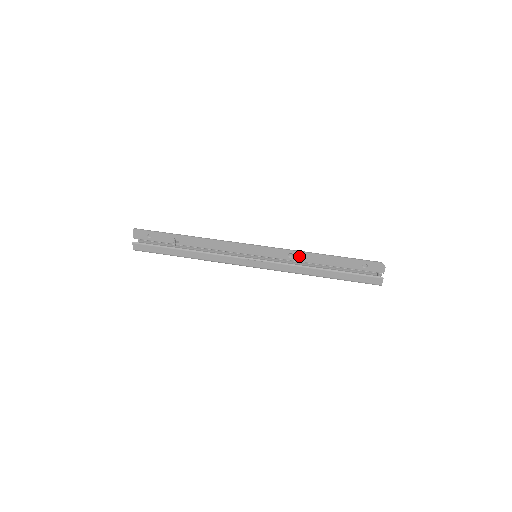
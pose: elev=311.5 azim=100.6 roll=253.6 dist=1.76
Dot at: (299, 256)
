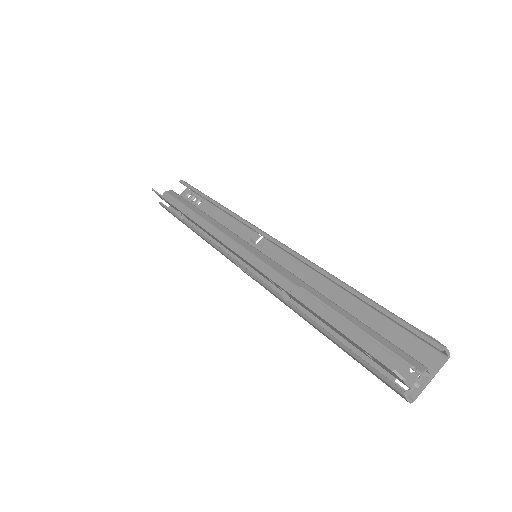
Dot at: occluded
